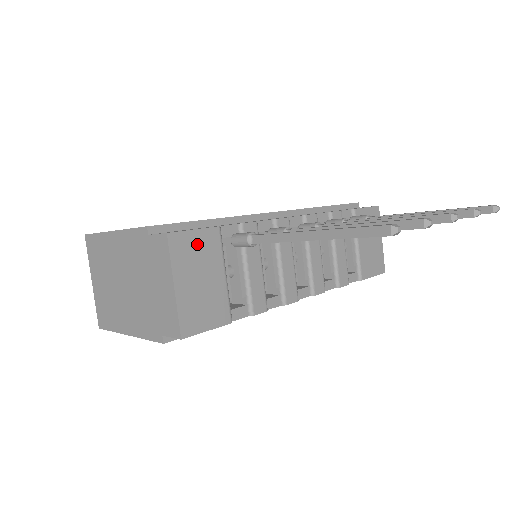
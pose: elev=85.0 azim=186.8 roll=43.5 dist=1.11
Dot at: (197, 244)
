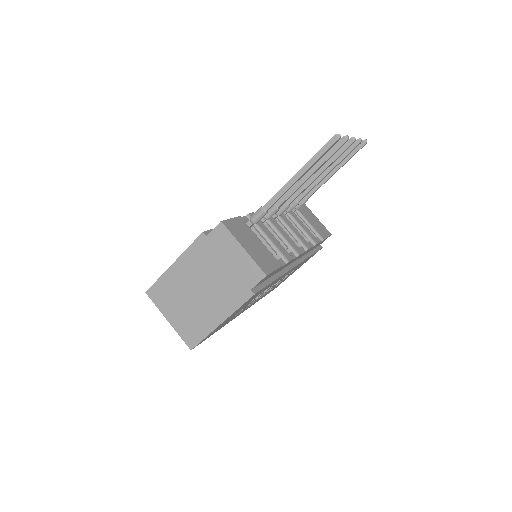
Dot at: (237, 226)
